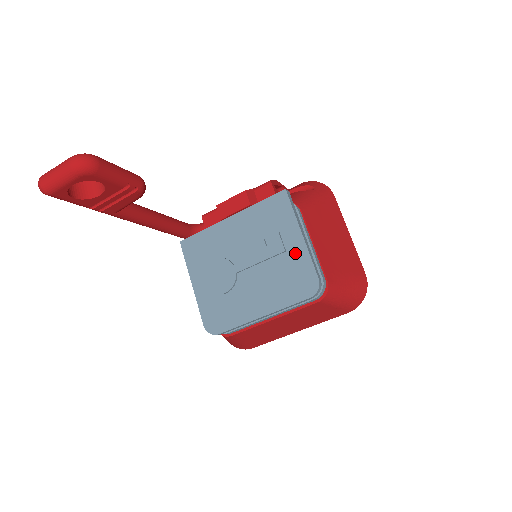
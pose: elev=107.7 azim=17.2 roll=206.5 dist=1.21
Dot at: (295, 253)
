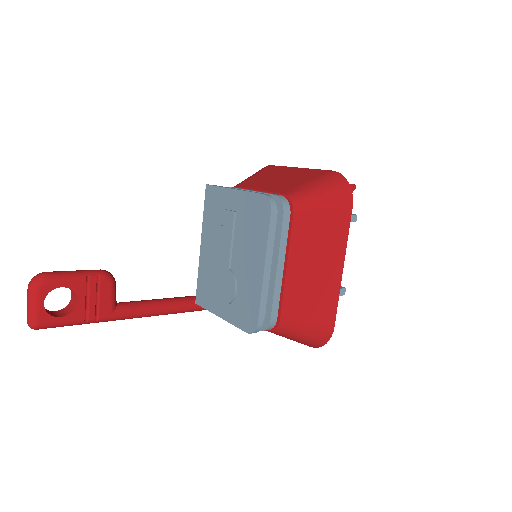
Dot at: (240, 204)
